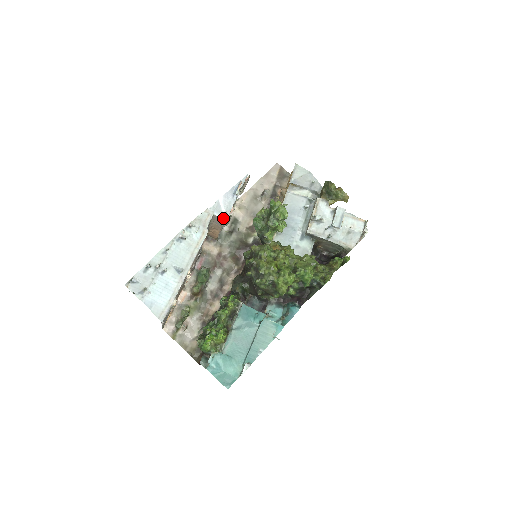
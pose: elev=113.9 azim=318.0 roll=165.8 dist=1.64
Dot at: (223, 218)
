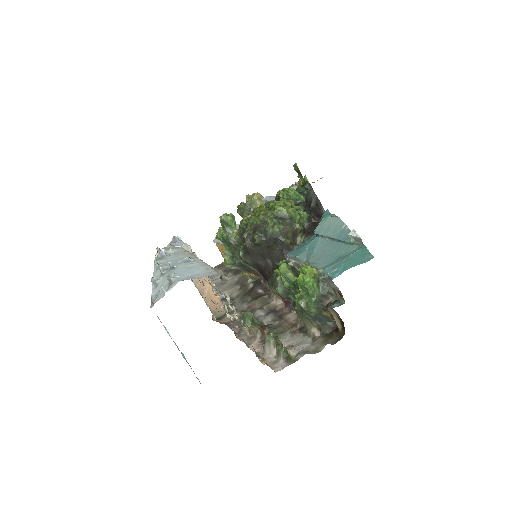
Dot at: (185, 245)
